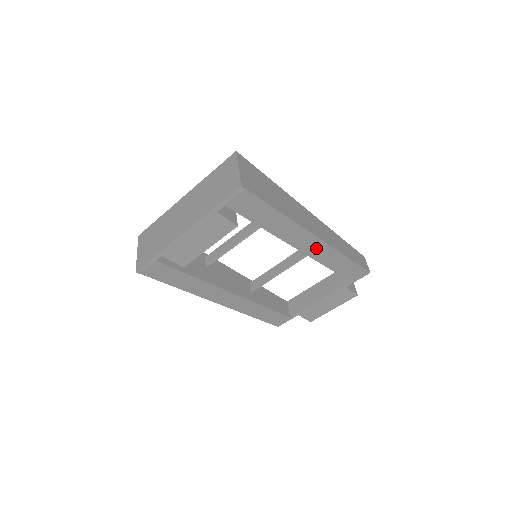
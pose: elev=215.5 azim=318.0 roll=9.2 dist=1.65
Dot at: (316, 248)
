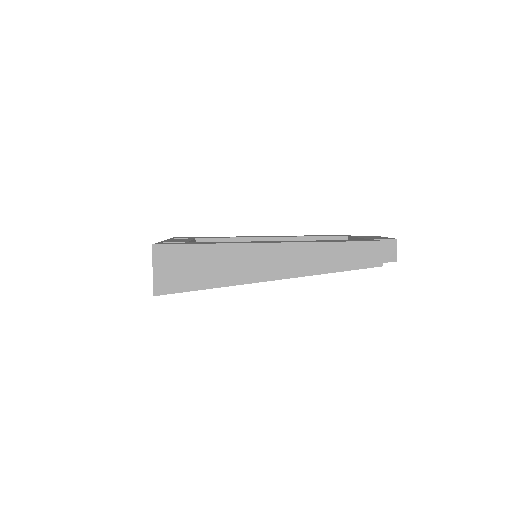
Dot at: occluded
